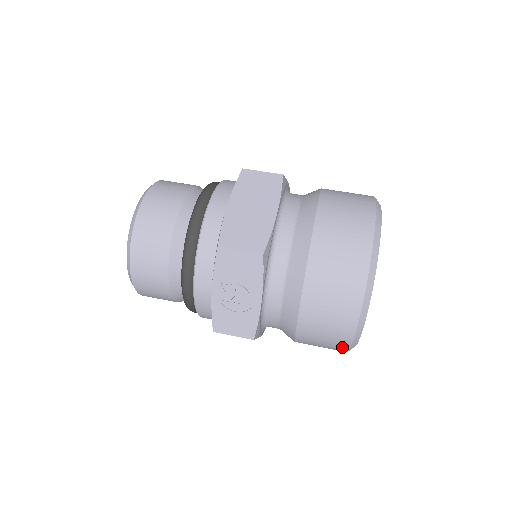
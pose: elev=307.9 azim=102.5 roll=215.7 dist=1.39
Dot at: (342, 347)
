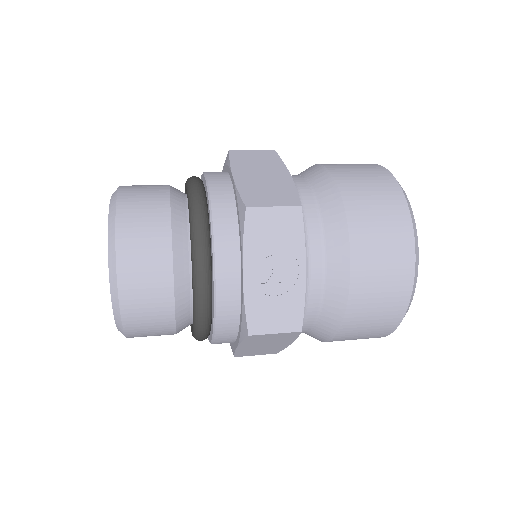
Dot at: (396, 317)
